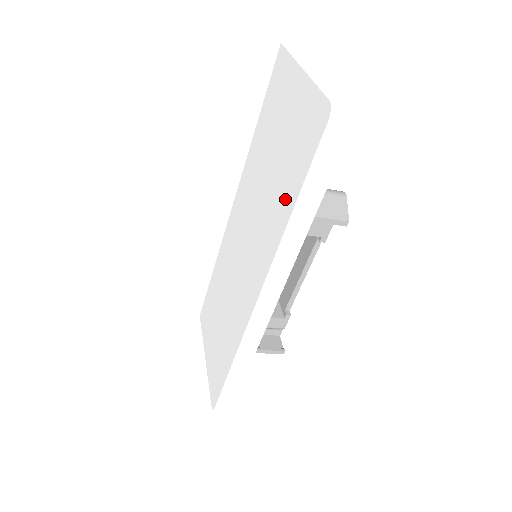
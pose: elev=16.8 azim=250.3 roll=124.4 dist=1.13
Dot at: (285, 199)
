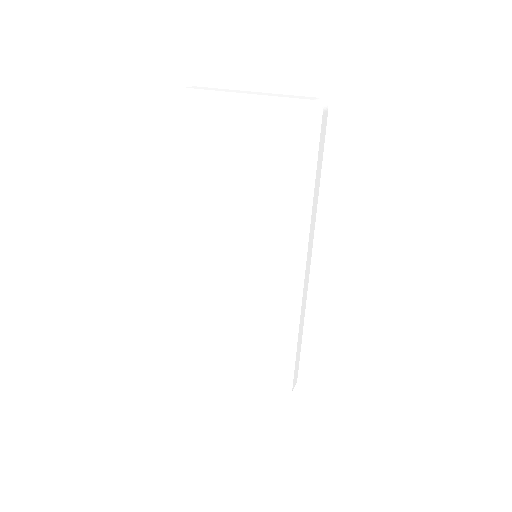
Dot at: (296, 186)
